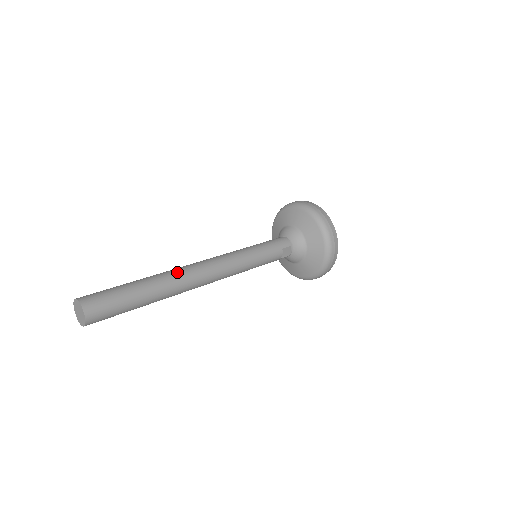
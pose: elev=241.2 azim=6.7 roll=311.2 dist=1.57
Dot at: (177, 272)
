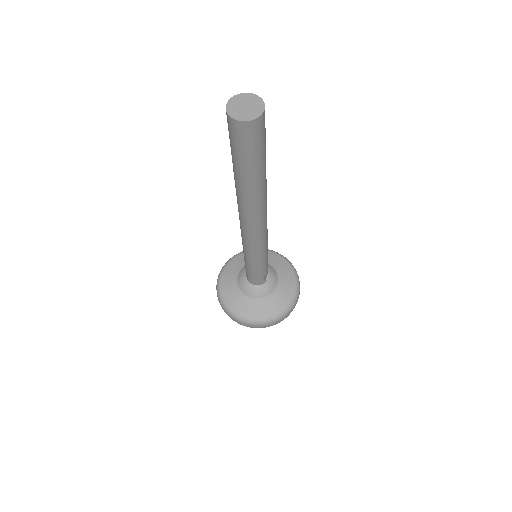
Dot at: occluded
